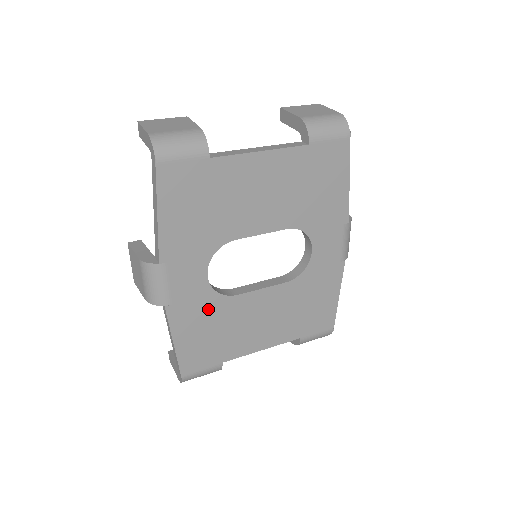
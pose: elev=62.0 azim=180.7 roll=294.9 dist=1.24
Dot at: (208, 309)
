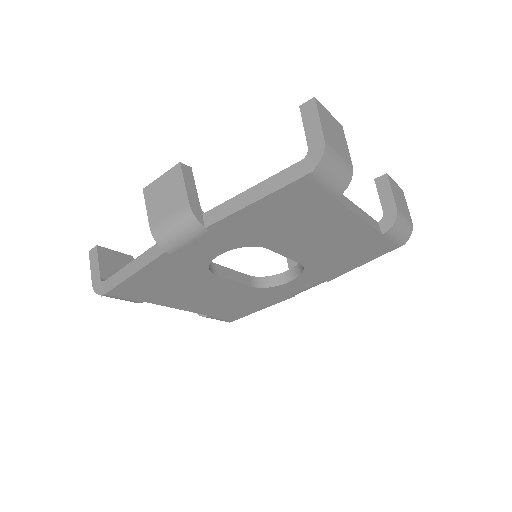
Dot at: (188, 271)
